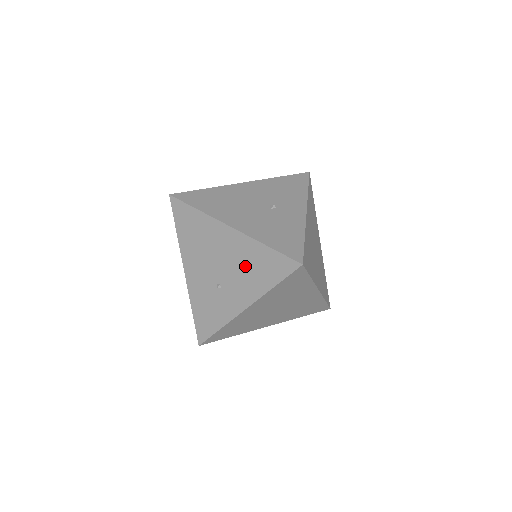
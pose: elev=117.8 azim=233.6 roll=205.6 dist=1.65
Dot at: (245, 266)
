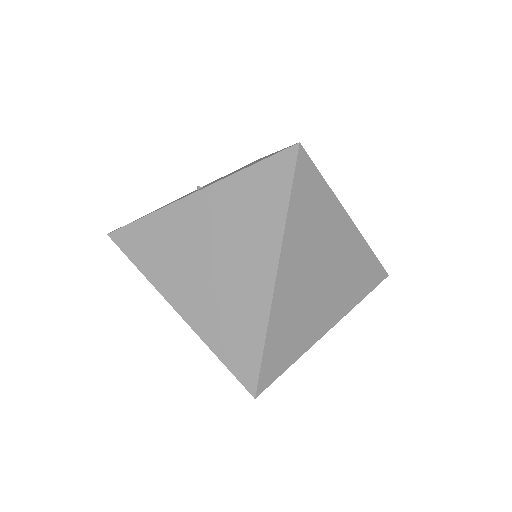
Dot at: occluded
